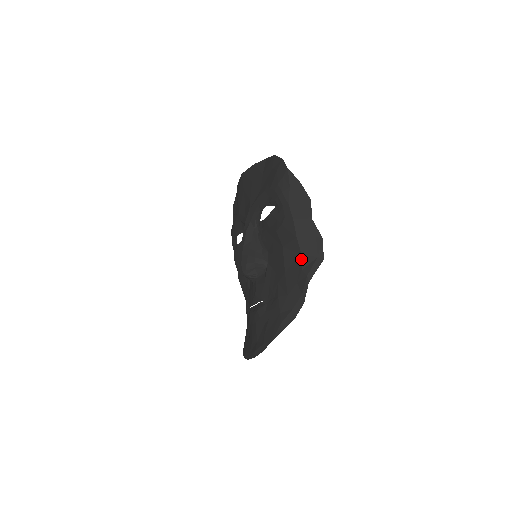
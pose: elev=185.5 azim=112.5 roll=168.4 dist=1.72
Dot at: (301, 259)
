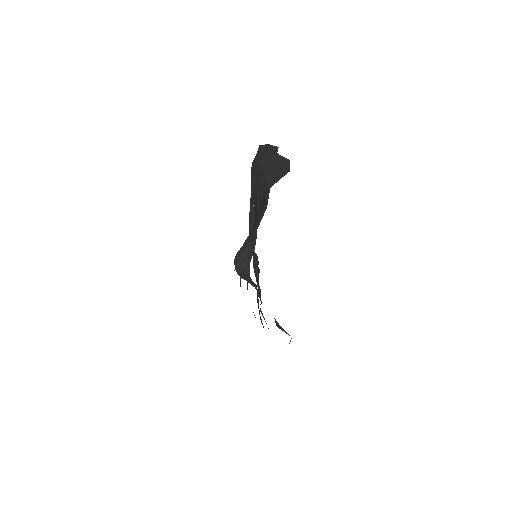
Dot at: (267, 183)
